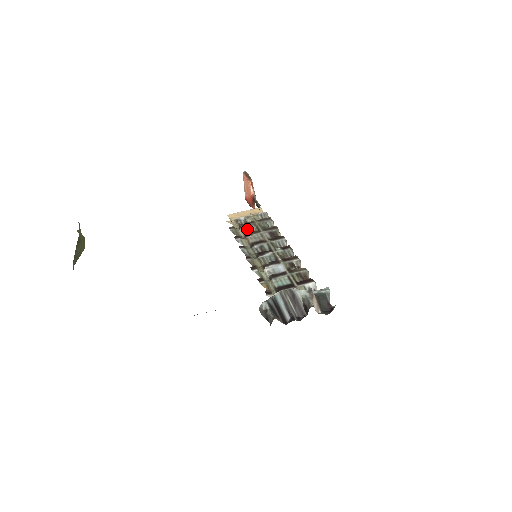
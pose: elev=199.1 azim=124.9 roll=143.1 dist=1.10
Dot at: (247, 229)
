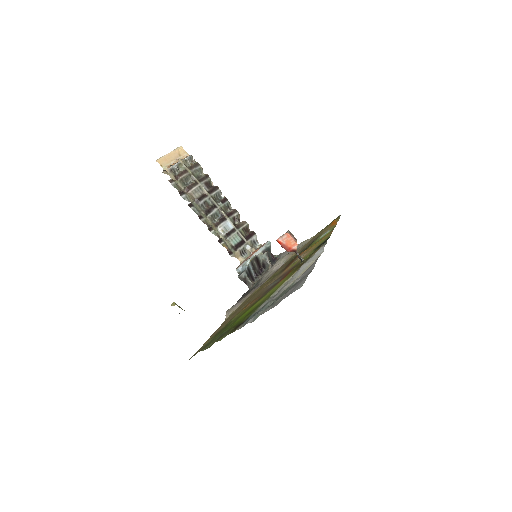
Dot at: (184, 180)
